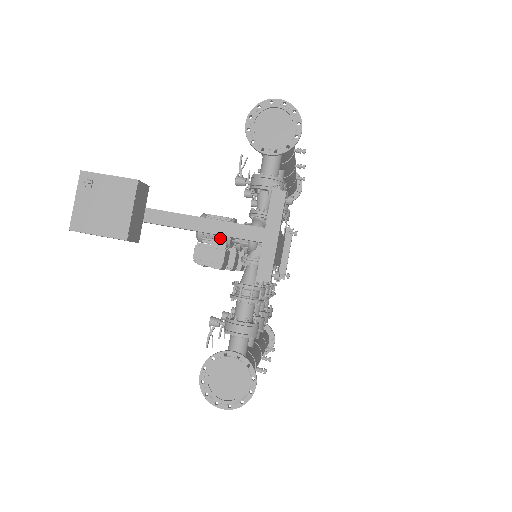
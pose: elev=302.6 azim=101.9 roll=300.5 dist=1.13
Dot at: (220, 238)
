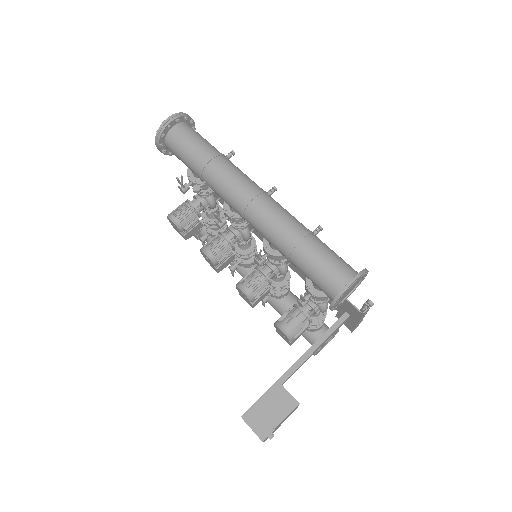
Dot at: occluded
